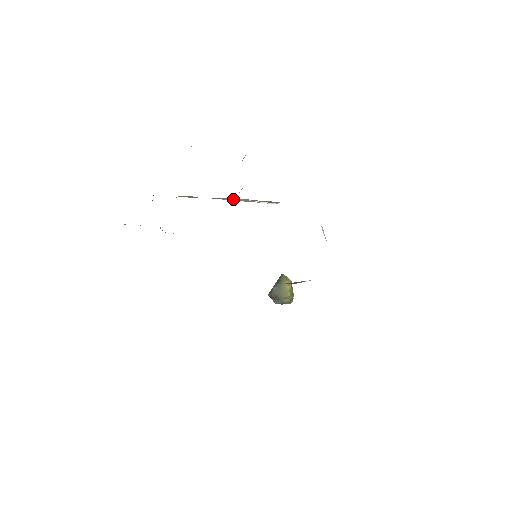
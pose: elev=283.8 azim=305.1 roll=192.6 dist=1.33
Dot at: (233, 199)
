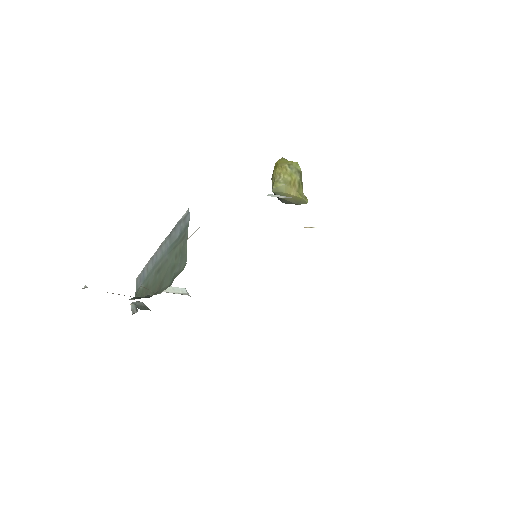
Dot at: occluded
